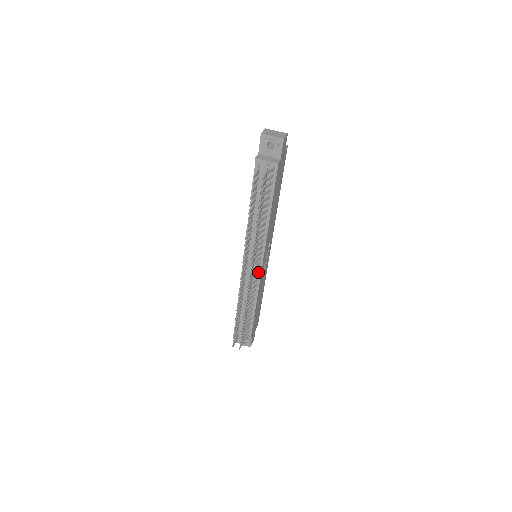
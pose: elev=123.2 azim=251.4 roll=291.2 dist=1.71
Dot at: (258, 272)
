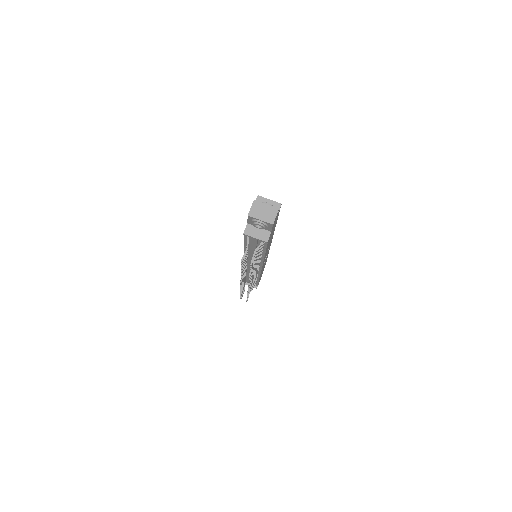
Dot at: (258, 270)
